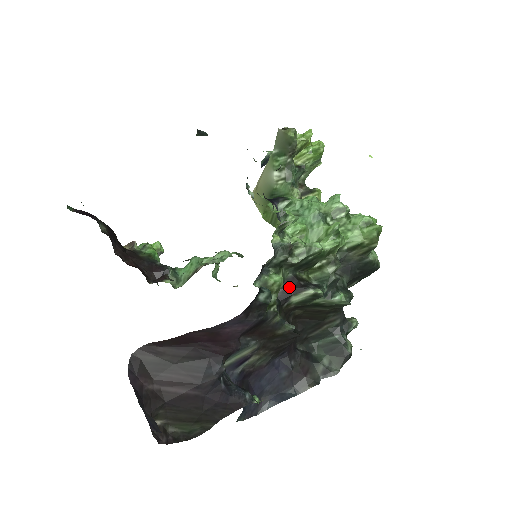
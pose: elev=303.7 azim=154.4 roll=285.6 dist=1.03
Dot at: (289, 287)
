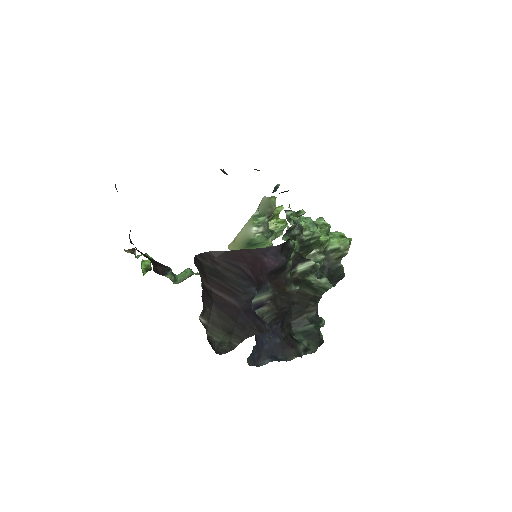
Dot at: (297, 257)
